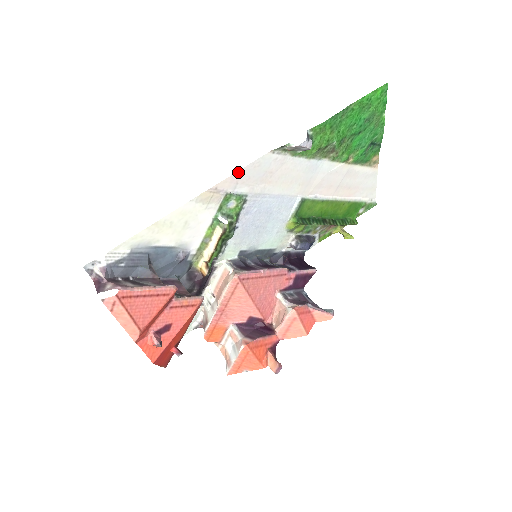
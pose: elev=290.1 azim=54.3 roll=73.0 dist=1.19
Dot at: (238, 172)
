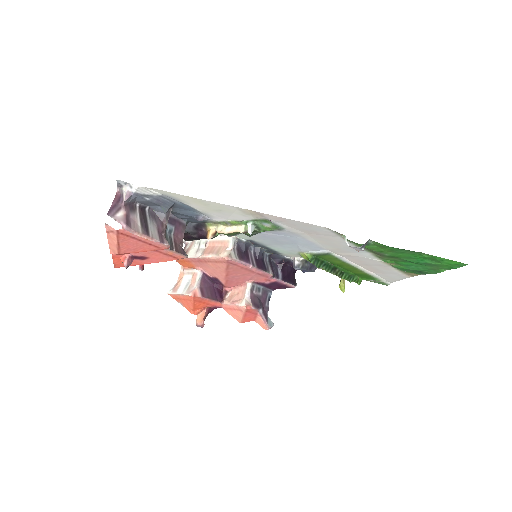
Dot at: (289, 219)
